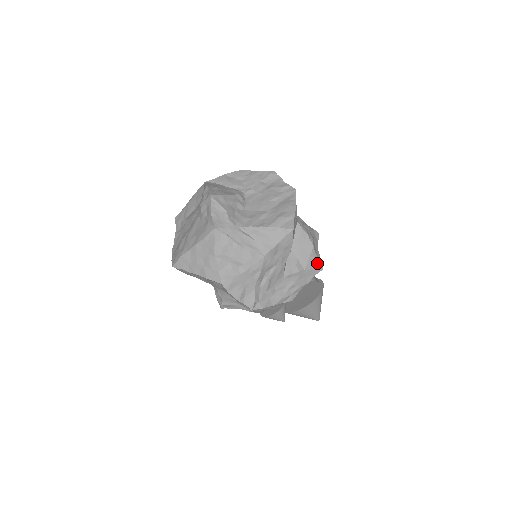
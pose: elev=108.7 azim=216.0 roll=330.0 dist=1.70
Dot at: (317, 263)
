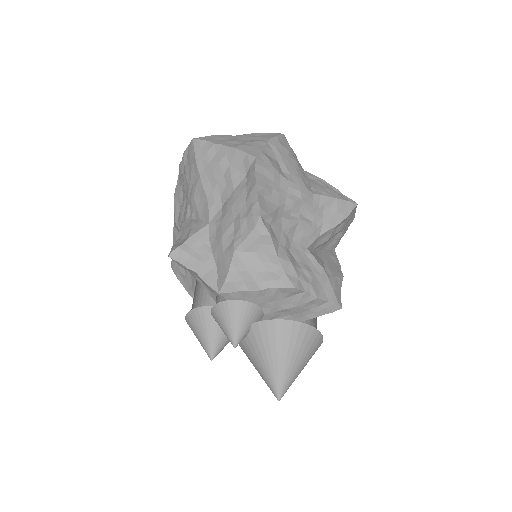
Dot at: (339, 295)
